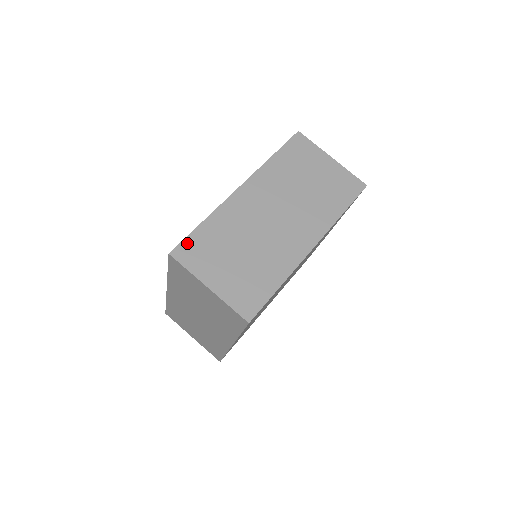
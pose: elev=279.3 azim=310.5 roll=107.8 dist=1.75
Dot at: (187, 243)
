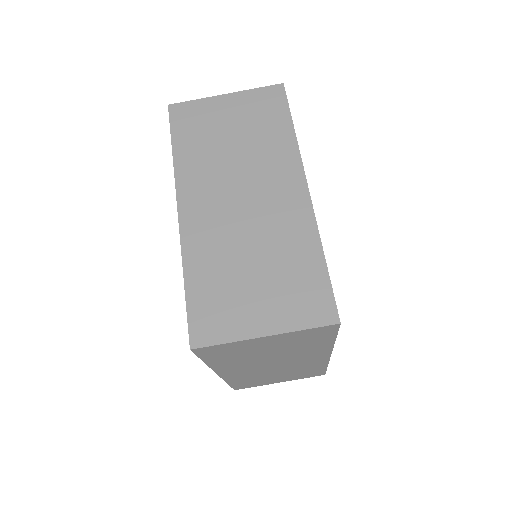
Dot at: (194, 319)
